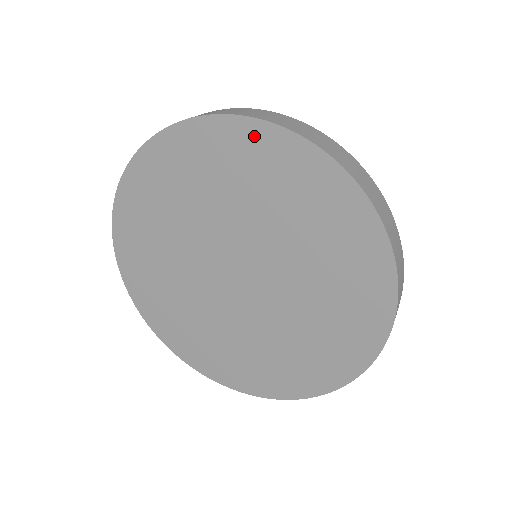
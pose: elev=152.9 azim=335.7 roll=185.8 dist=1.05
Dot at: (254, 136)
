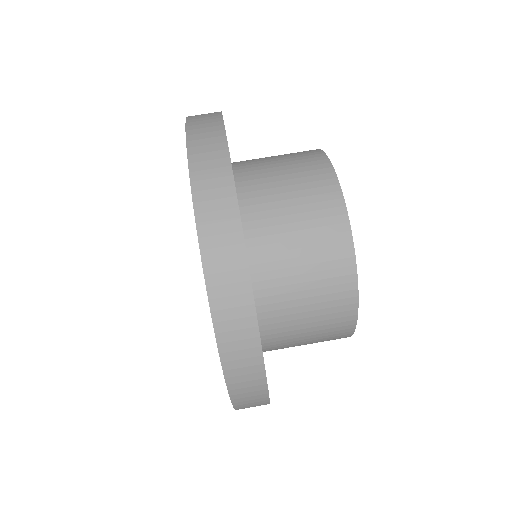
Dot at: occluded
